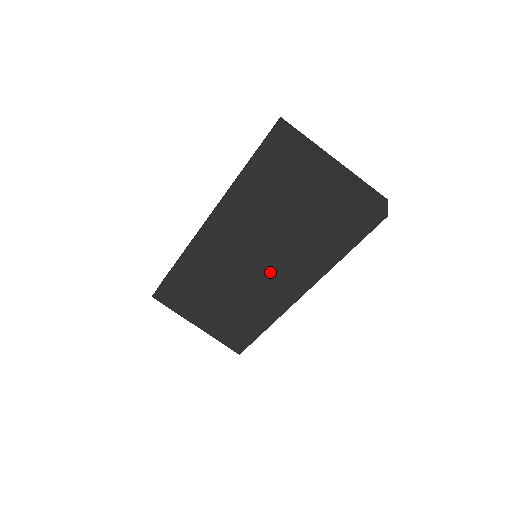
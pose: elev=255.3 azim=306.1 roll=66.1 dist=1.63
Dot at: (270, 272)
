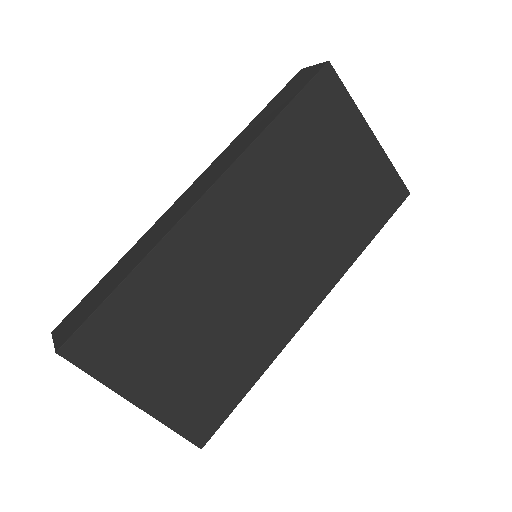
Dot at: (283, 275)
